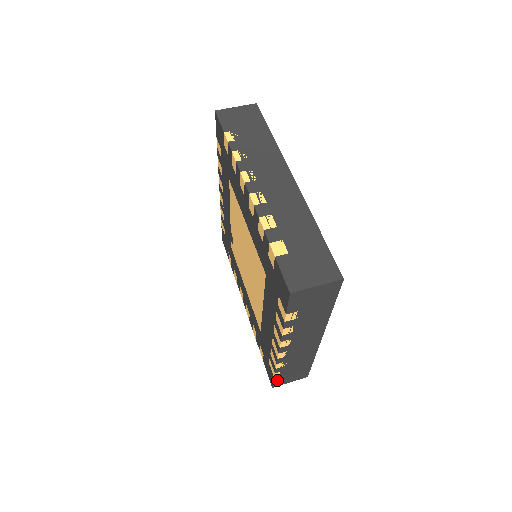
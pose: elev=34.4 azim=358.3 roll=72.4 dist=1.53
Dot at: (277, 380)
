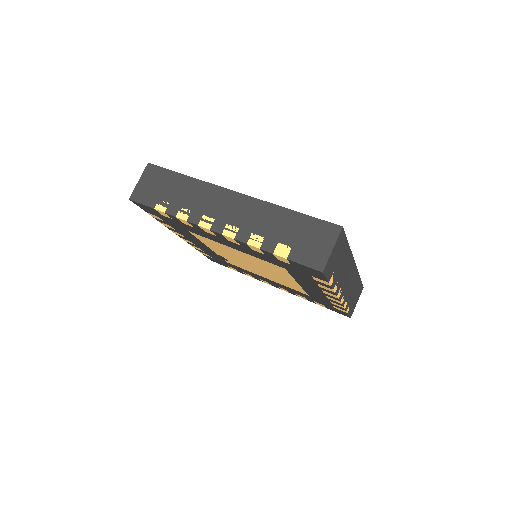
Dot at: (350, 312)
